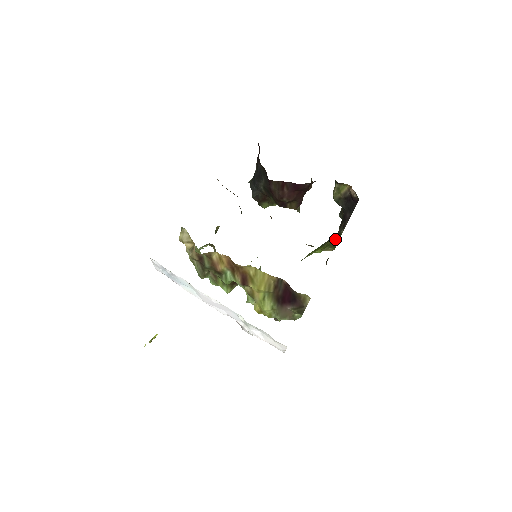
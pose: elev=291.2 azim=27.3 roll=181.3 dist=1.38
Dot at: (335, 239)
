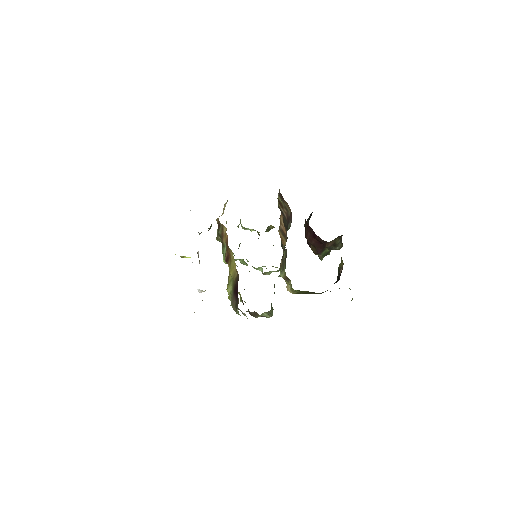
Dot at: (310, 292)
